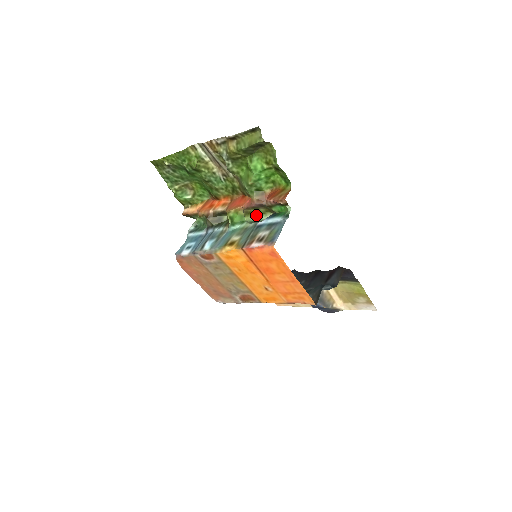
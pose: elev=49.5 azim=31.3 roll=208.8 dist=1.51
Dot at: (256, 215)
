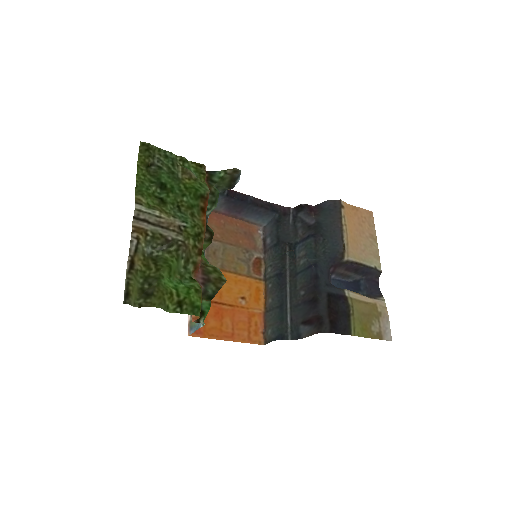
Dot at: (217, 268)
